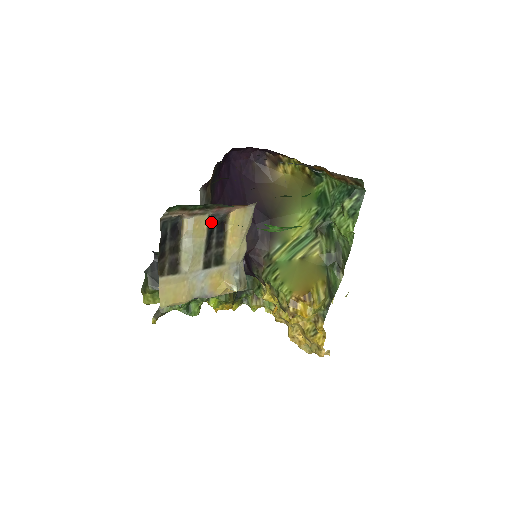
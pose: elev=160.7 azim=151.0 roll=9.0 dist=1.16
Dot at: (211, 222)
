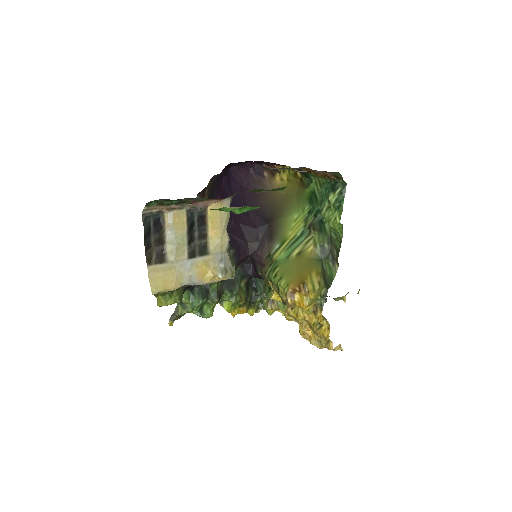
Dot at: (190, 216)
